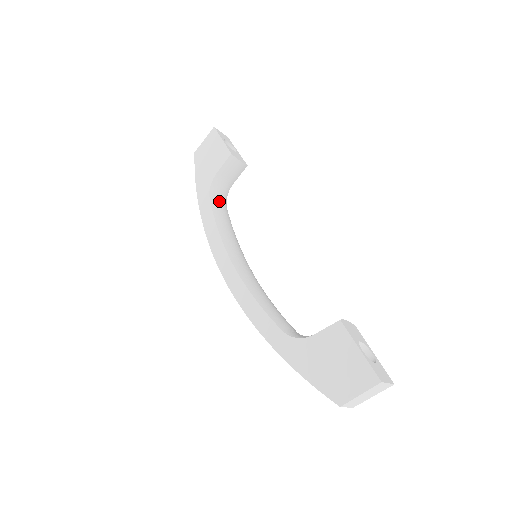
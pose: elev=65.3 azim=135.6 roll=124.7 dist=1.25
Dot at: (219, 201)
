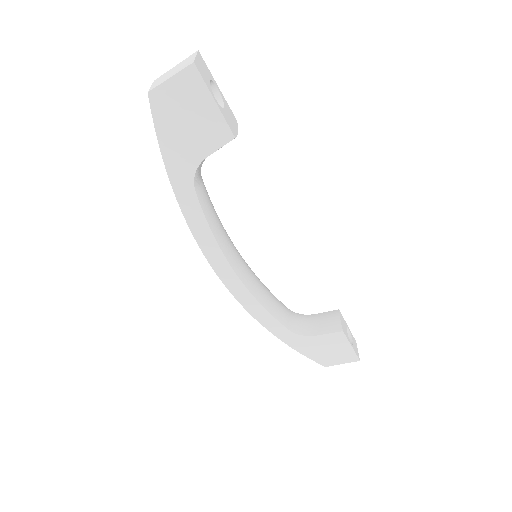
Dot at: (201, 182)
